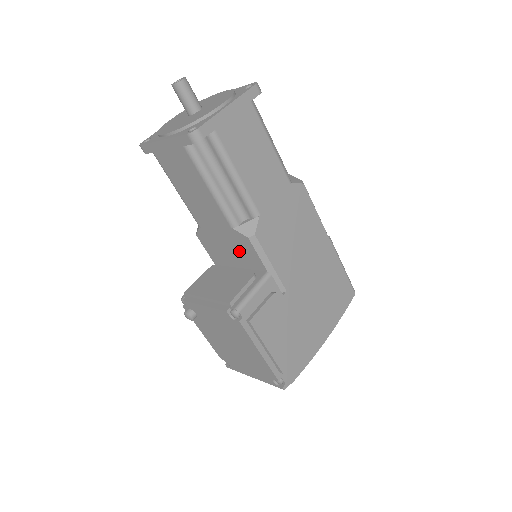
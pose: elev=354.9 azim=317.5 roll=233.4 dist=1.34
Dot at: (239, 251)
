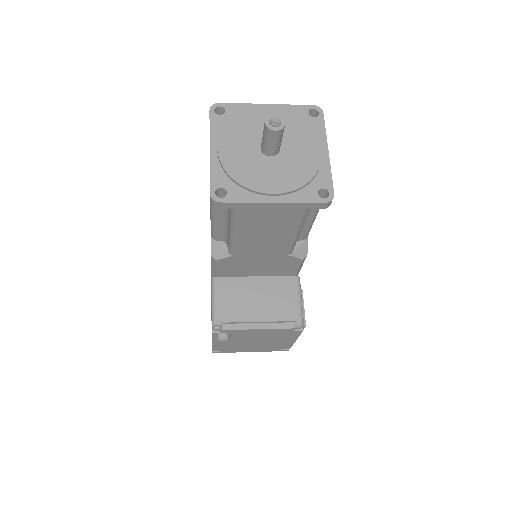
Dot at: (274, 267)
